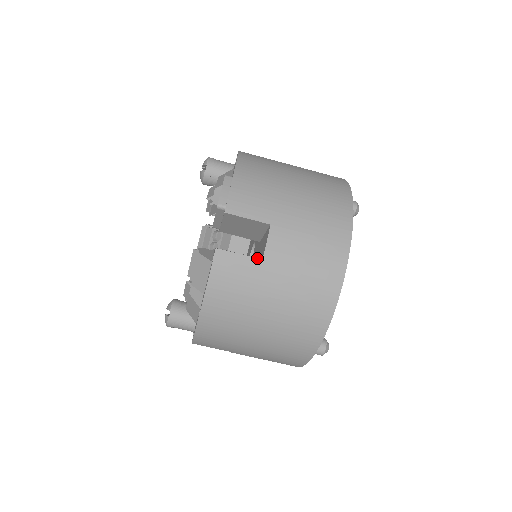
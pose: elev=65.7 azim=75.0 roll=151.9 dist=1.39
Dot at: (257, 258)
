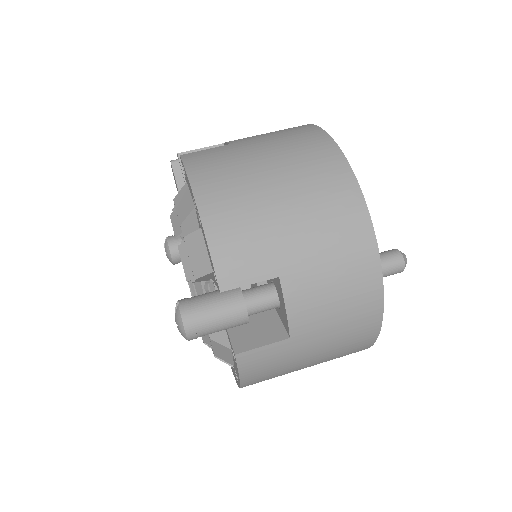
Dot at: (224, 146)
